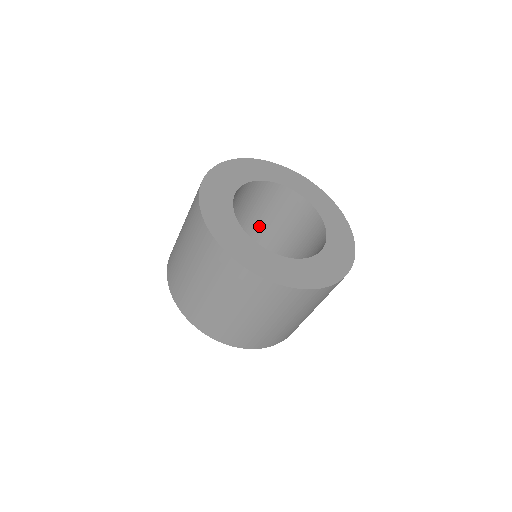
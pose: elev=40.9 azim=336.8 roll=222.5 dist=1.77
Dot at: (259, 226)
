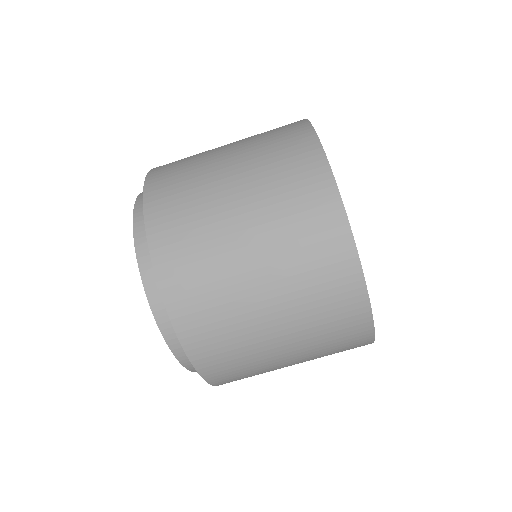
Dot at: occluded
